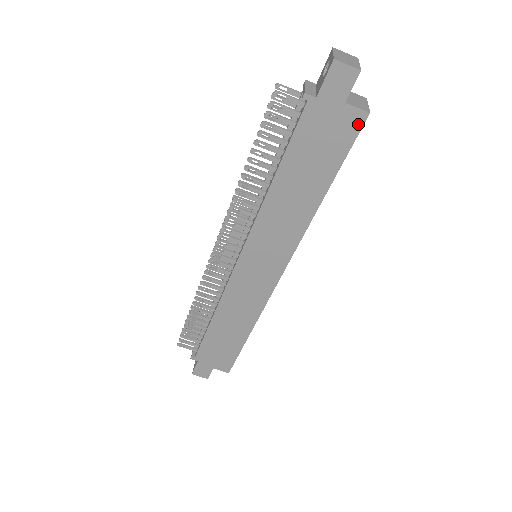
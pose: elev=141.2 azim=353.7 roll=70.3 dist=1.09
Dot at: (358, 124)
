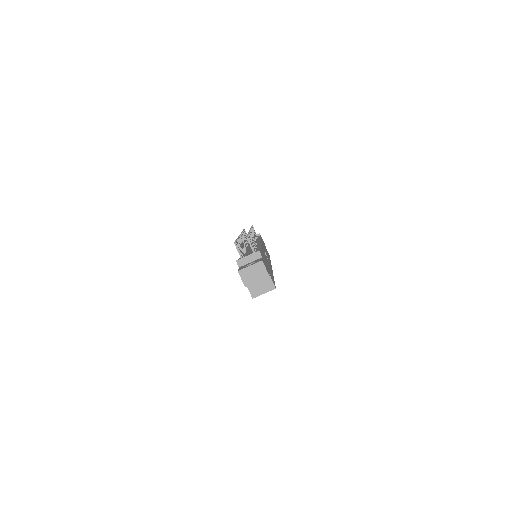
Dot at: occluded
